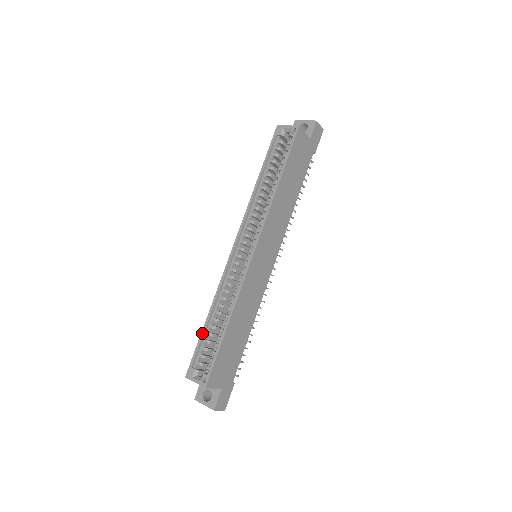
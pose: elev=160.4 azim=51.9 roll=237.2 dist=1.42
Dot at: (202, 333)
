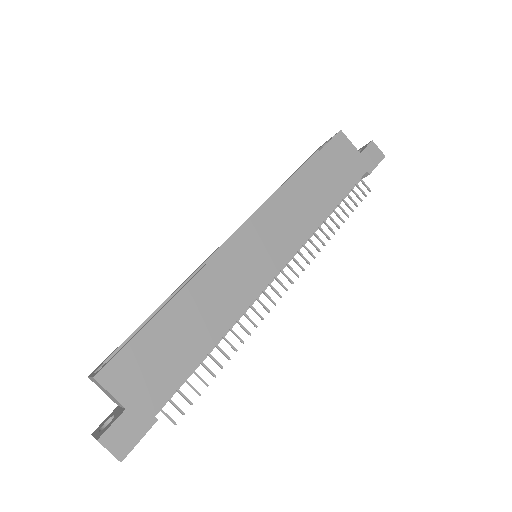
Dot at: (141, 324)
